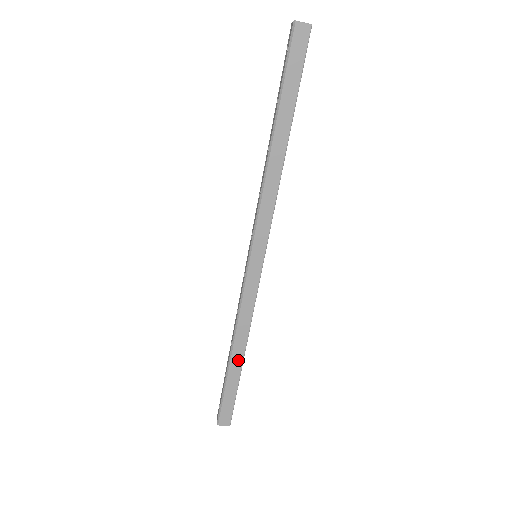
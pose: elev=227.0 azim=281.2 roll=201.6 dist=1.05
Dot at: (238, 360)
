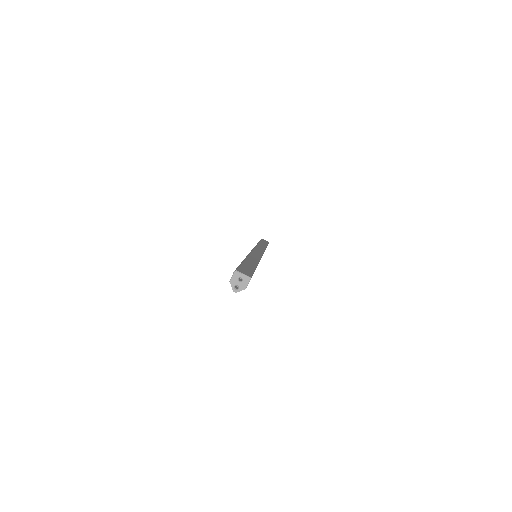
Dot at: (253, 262)
